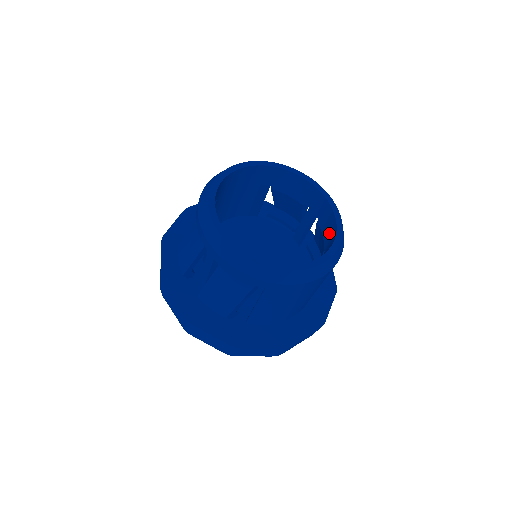
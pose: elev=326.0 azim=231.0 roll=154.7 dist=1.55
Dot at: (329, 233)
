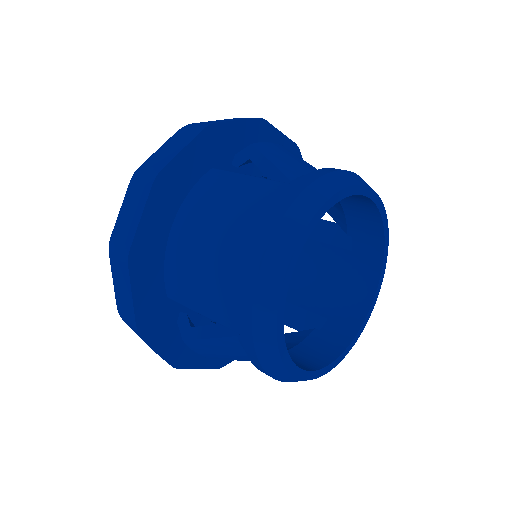
Dot at: (363, 226)
